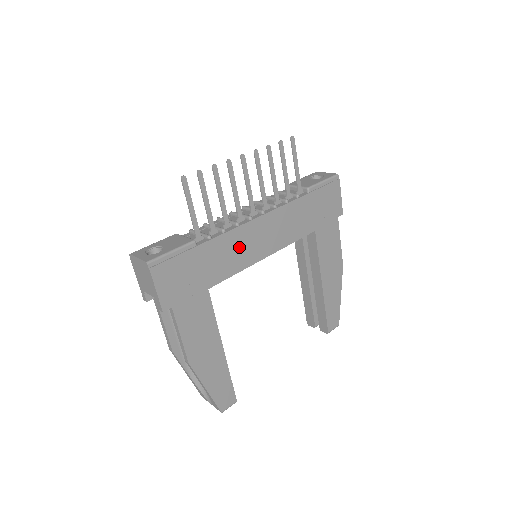
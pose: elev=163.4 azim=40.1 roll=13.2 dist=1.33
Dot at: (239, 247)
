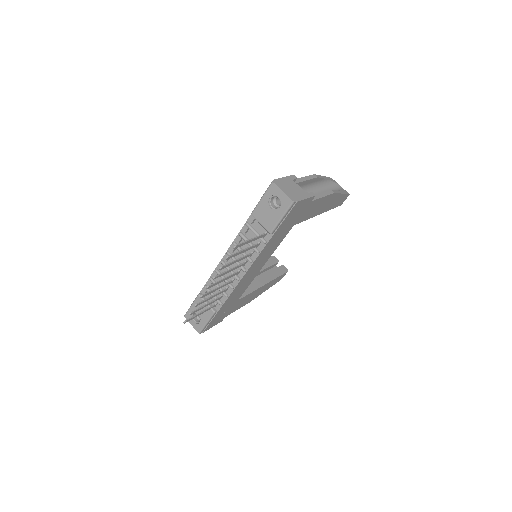
Dot at: (242, 286)
